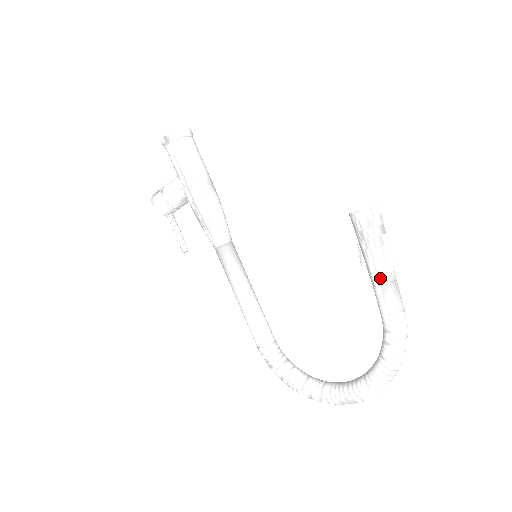
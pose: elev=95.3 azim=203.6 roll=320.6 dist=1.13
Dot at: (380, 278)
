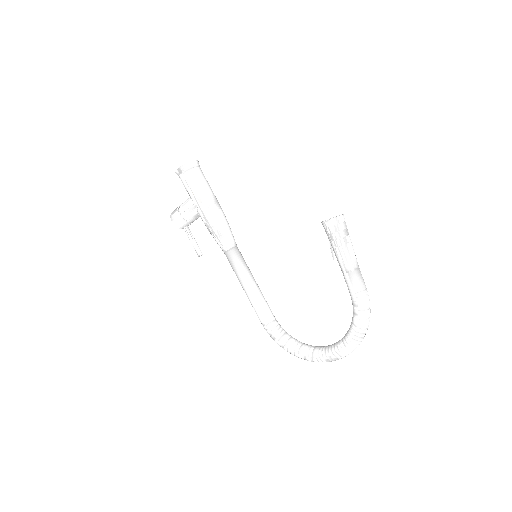
Dot at: (347, 267)
